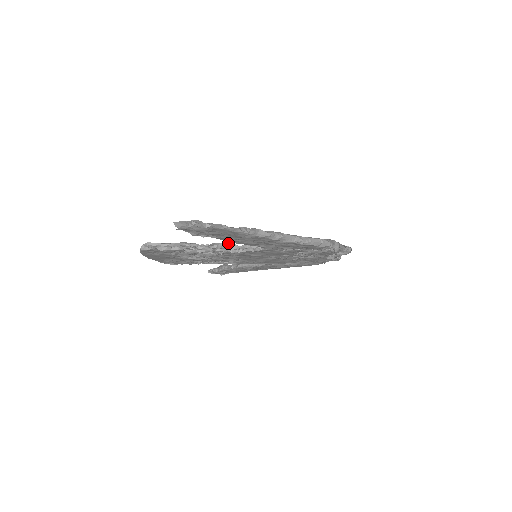
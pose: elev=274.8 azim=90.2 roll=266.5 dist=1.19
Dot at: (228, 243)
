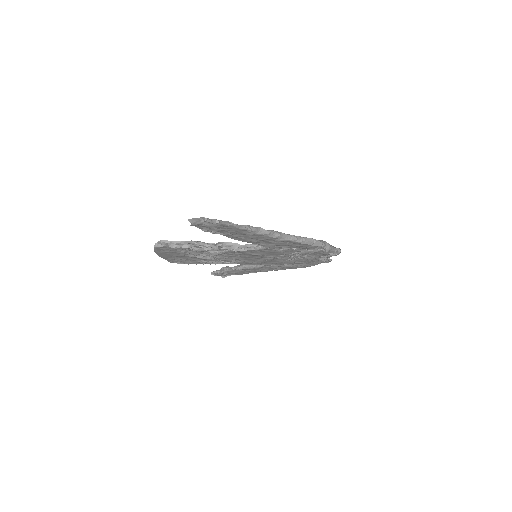
Dot at: occluded
